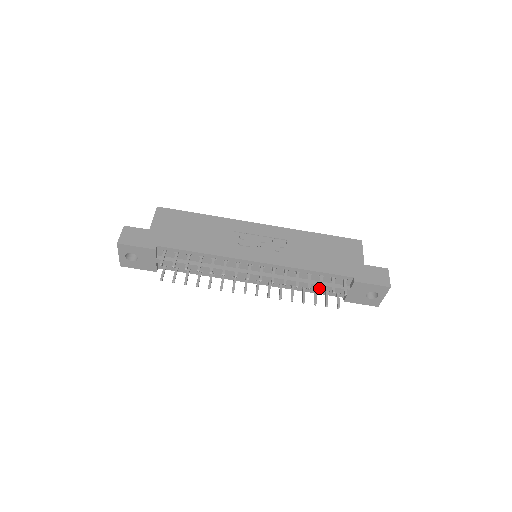
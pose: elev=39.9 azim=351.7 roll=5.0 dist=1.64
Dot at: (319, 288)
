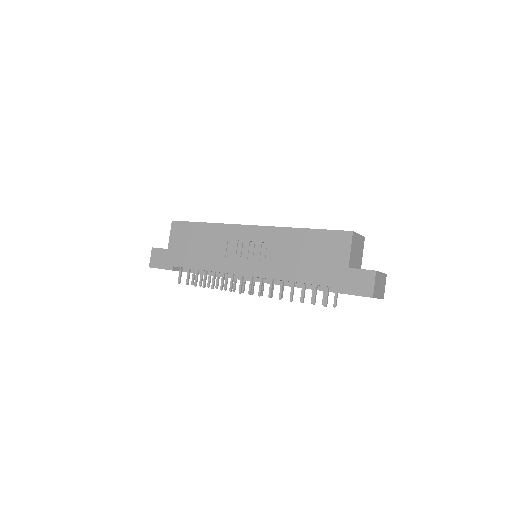
Dot at: occluded
